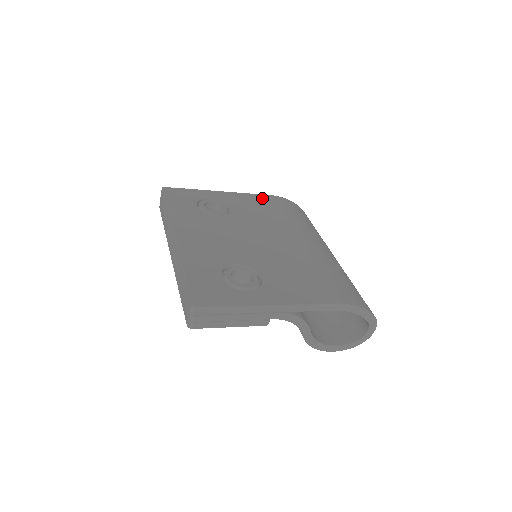
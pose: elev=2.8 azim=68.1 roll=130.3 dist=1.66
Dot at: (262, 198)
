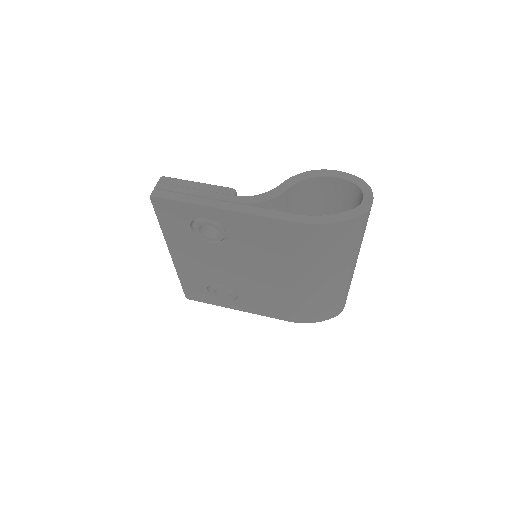
Dot at: (278, 226)
